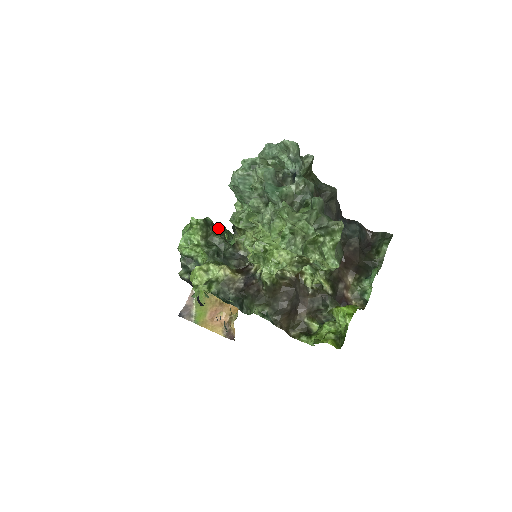
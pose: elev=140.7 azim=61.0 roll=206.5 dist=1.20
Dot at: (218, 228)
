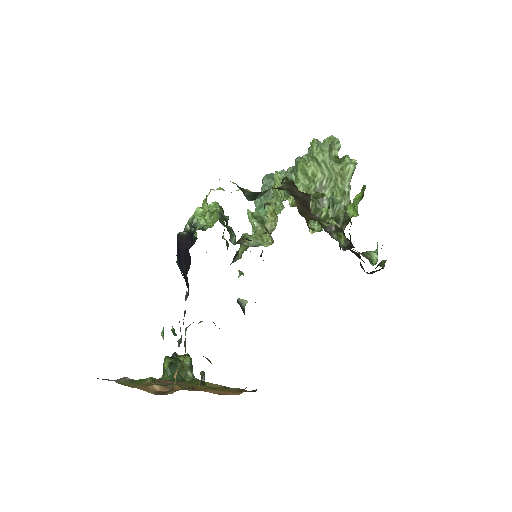
Dot at: (225, 239)
